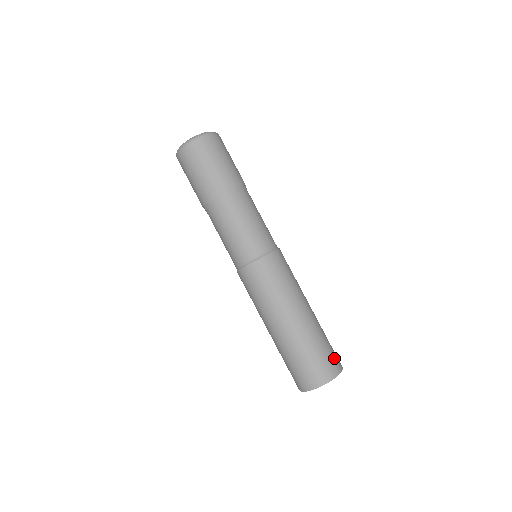
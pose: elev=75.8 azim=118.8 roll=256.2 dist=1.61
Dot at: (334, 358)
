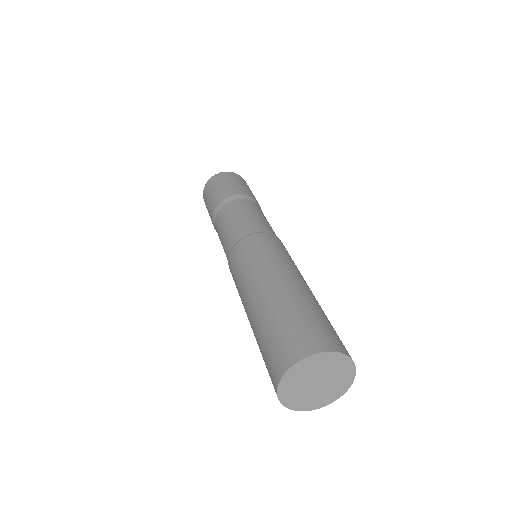
Dot at: (333, 336)
